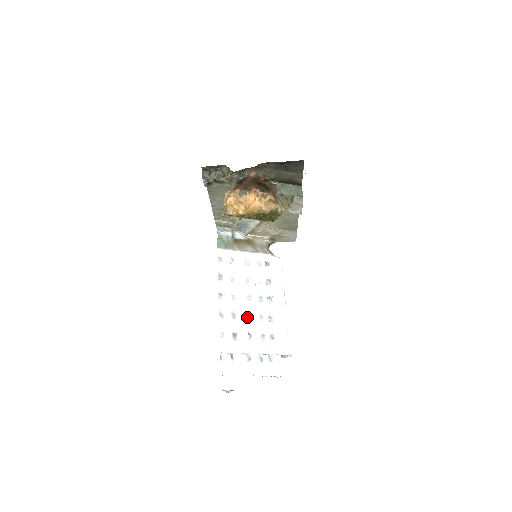
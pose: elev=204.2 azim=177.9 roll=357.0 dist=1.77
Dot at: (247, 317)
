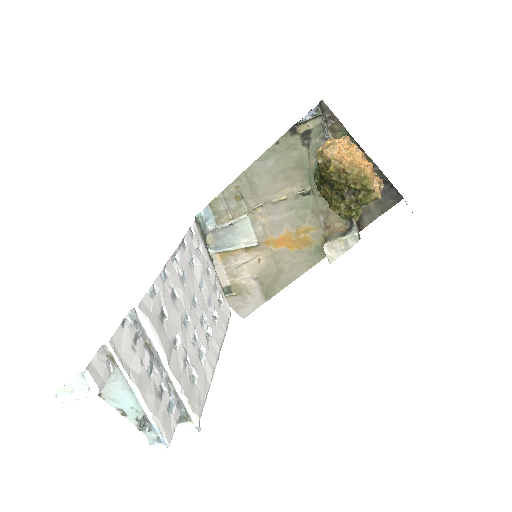
Dot at: (184, 316)
